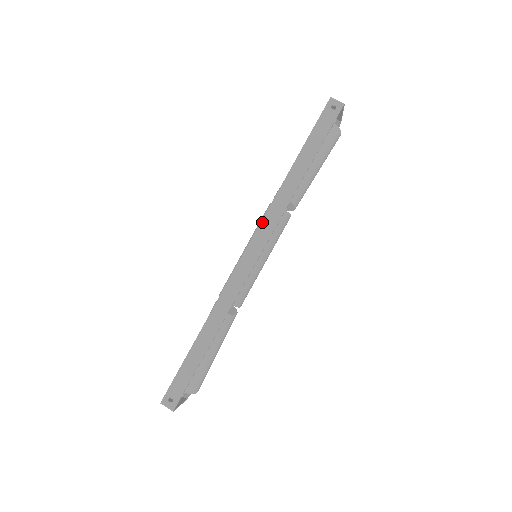
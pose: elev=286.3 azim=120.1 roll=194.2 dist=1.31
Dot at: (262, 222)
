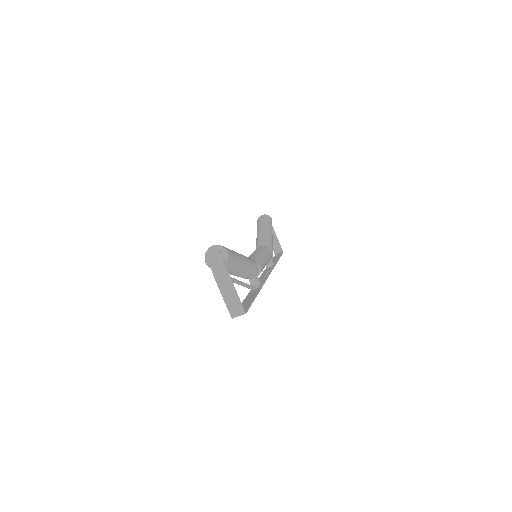
Dot at: occluded
